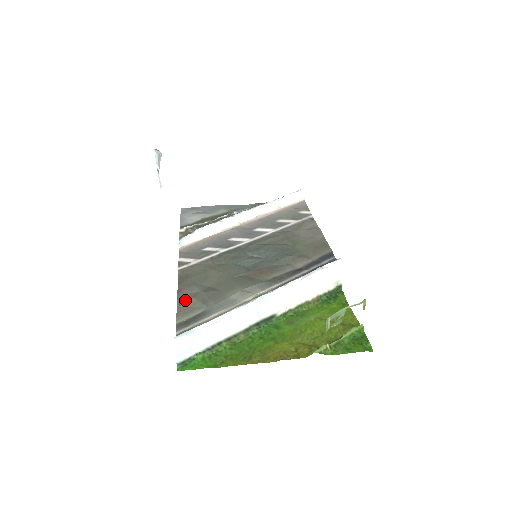
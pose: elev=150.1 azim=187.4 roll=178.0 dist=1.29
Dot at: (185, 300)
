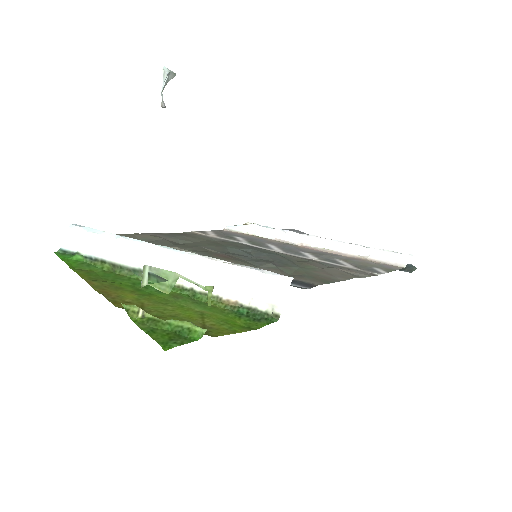
Dot at: (145, 234)
